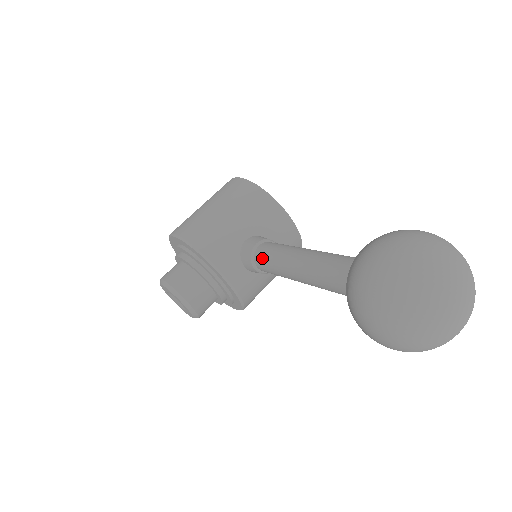
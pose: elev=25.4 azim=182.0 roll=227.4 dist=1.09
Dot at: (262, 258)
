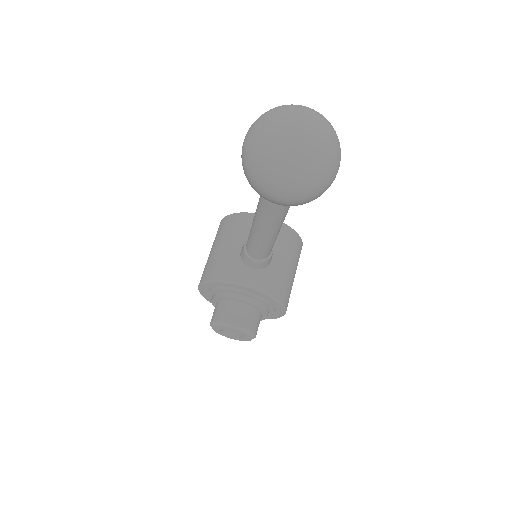
Dot at: (249, 247)
